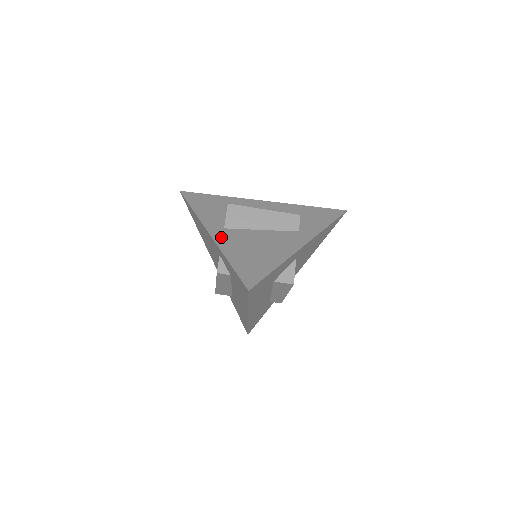
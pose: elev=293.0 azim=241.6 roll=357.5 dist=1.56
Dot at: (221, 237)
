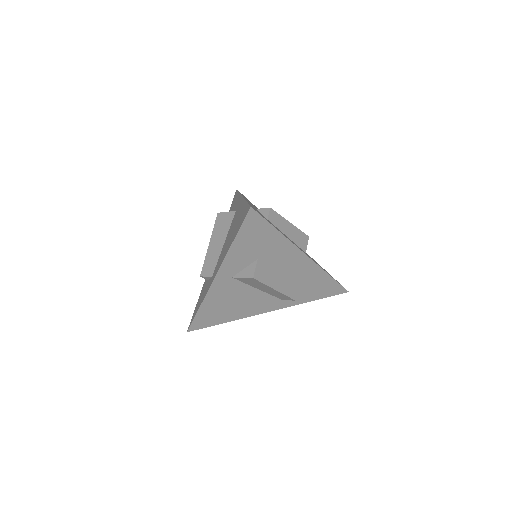
Dot at: (219, 286)
